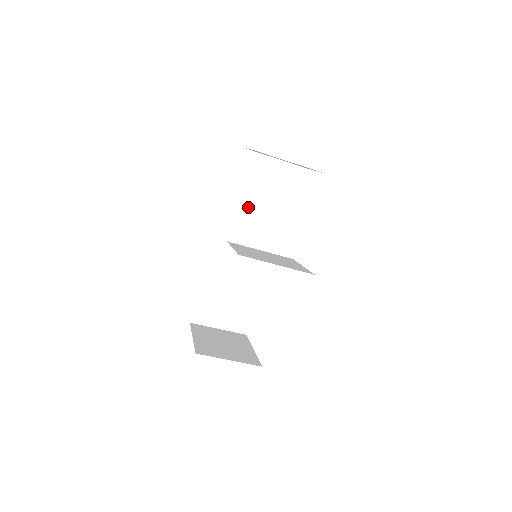
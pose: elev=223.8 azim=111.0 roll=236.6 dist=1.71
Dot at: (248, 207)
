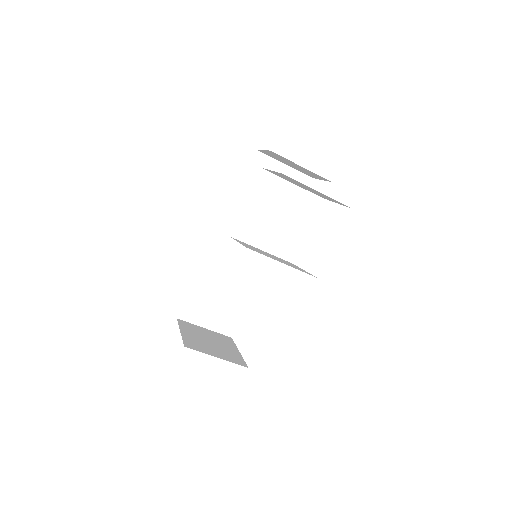
Dot at: (252, 208)
